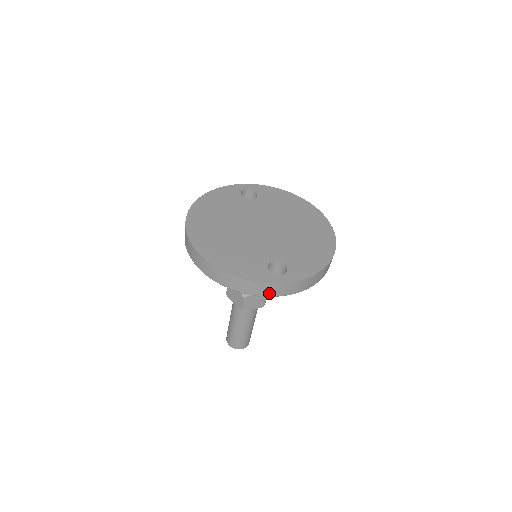
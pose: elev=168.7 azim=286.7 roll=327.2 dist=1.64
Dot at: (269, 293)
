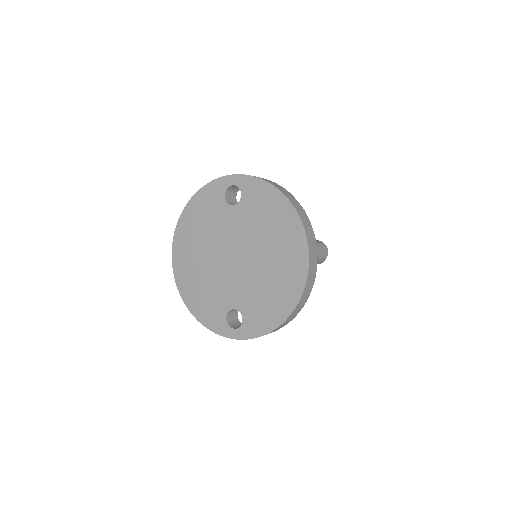
Dot at: occluded
